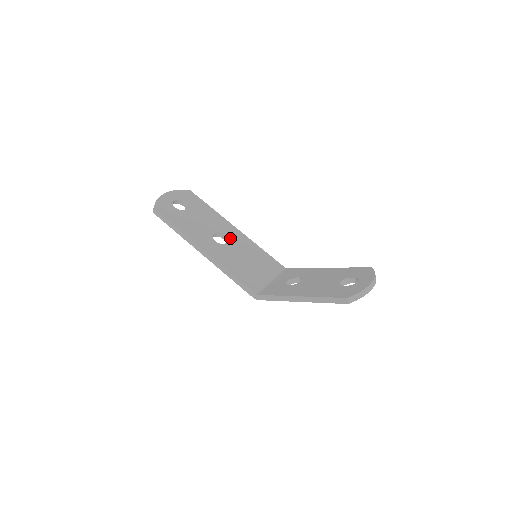
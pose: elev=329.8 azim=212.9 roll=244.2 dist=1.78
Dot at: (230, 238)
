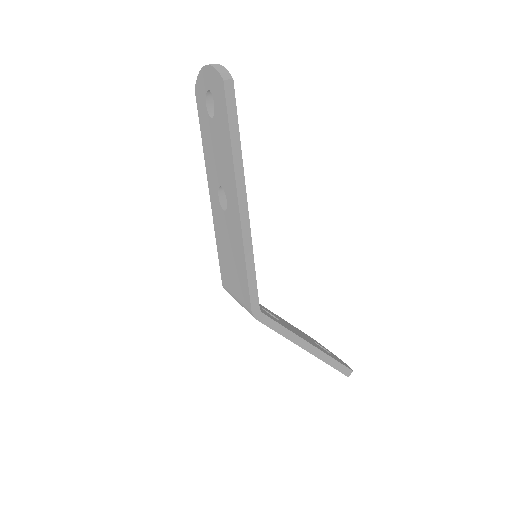
Dot at: occluded
